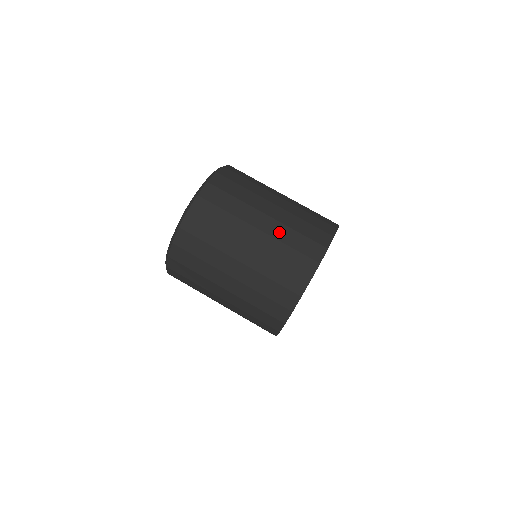
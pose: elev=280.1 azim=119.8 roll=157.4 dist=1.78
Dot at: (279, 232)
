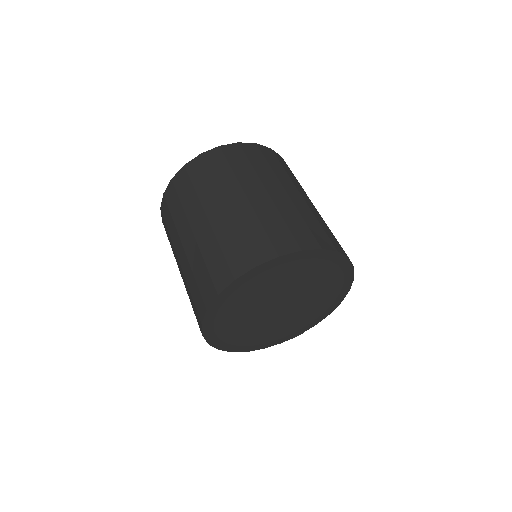
Dot at: (222, 227)
